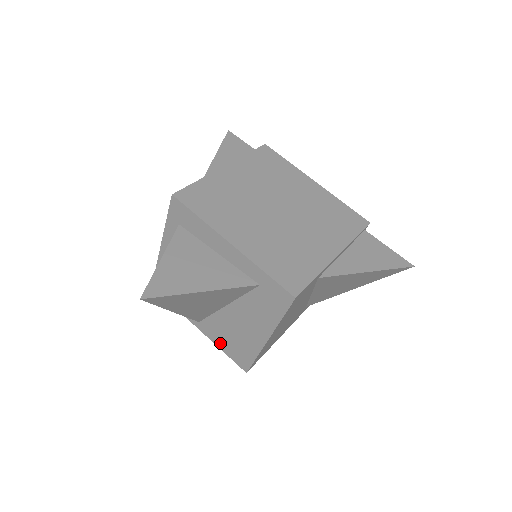
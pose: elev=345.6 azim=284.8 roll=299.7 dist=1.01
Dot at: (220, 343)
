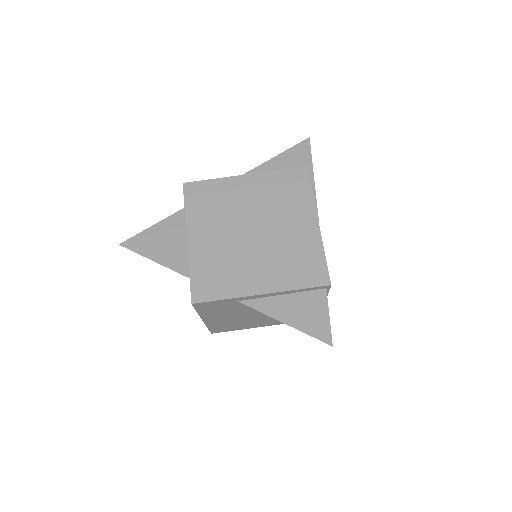
Dot at: occluded
